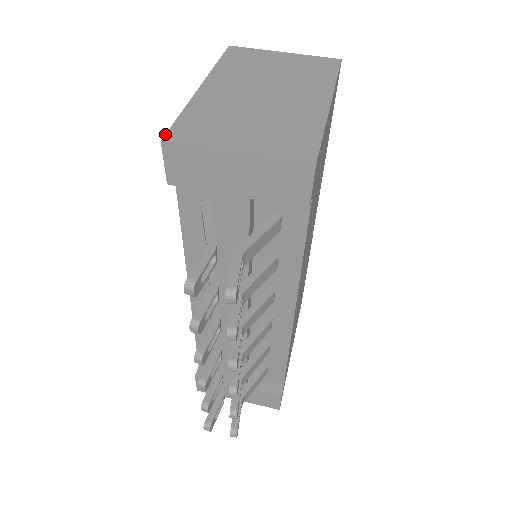
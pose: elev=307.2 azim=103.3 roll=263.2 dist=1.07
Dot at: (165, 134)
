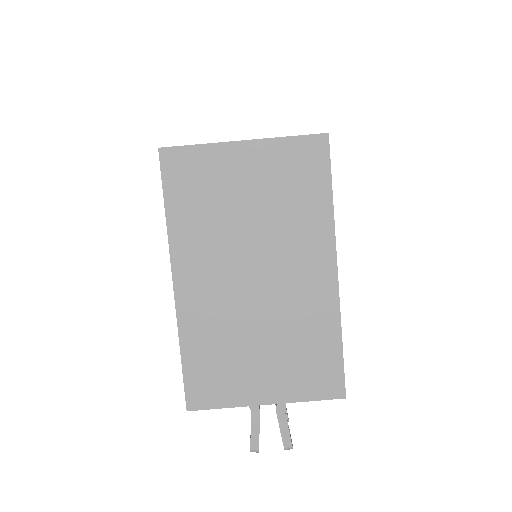
Dot at: (185, 399)
